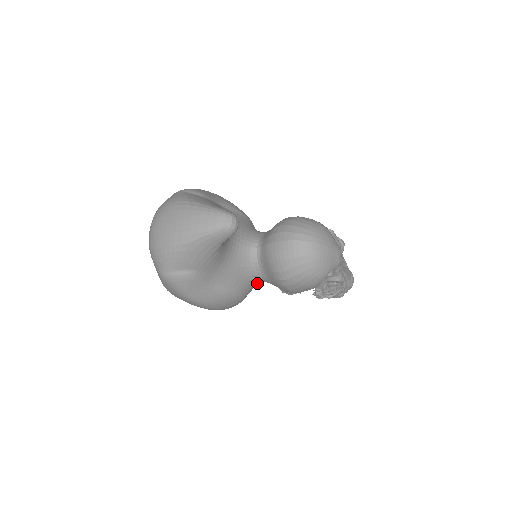
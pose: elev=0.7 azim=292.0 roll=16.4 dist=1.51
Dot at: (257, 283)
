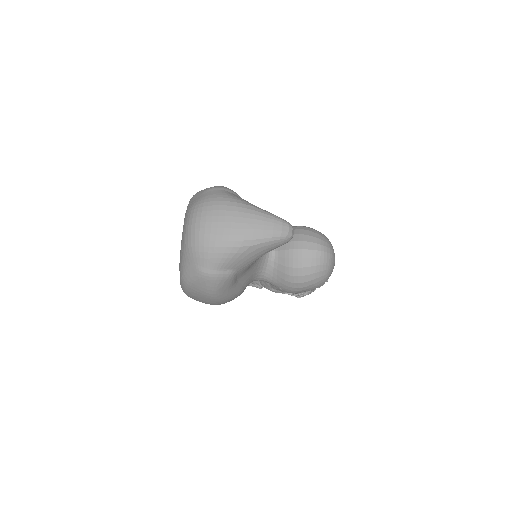
Dot at: occluded
